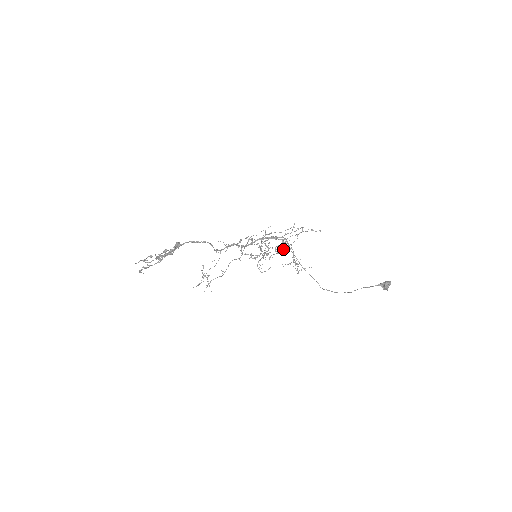
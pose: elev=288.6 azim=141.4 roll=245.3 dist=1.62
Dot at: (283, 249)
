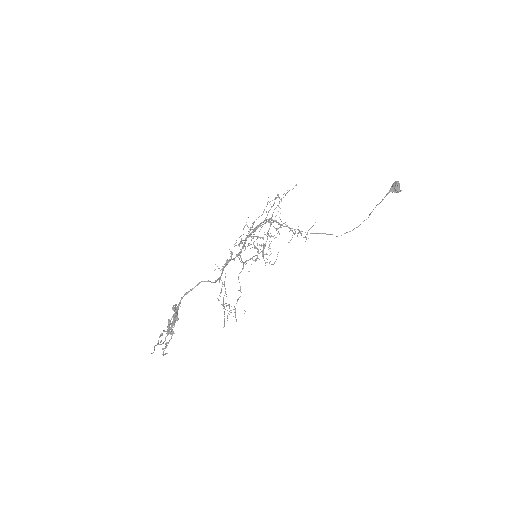
Dot at: occluded
